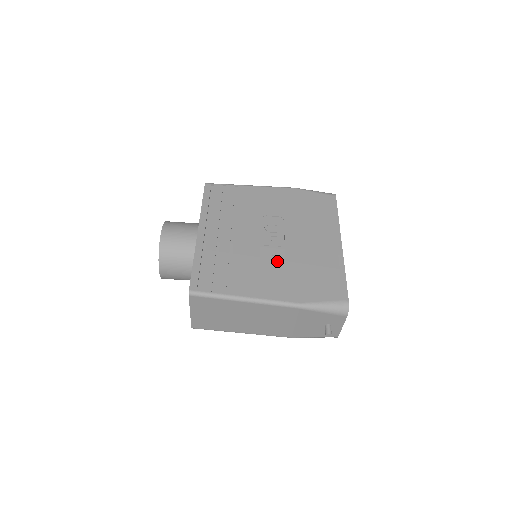
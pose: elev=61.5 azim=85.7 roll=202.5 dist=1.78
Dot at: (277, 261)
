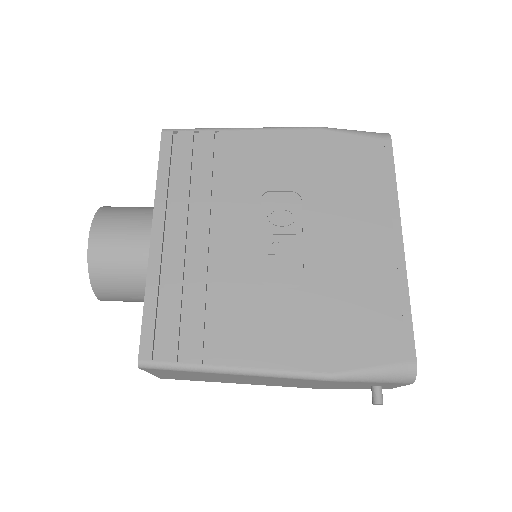
Dot at: (290, 286)
